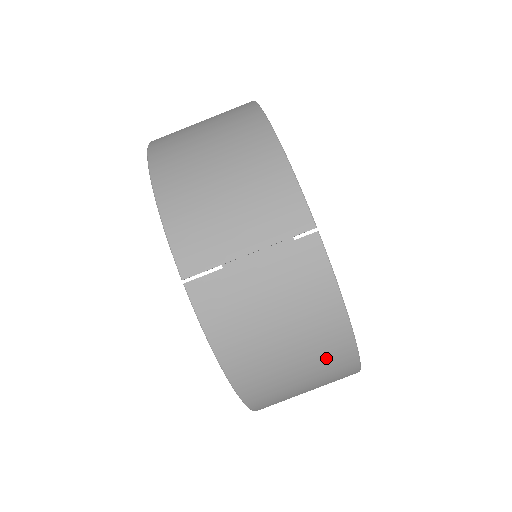
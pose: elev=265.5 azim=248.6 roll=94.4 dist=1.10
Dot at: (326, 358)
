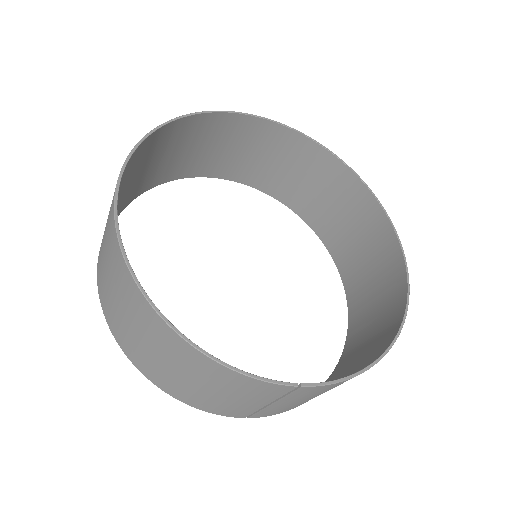
Dot at: occluded
